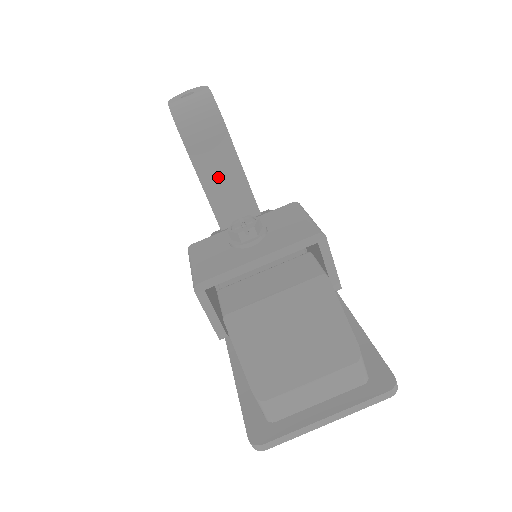
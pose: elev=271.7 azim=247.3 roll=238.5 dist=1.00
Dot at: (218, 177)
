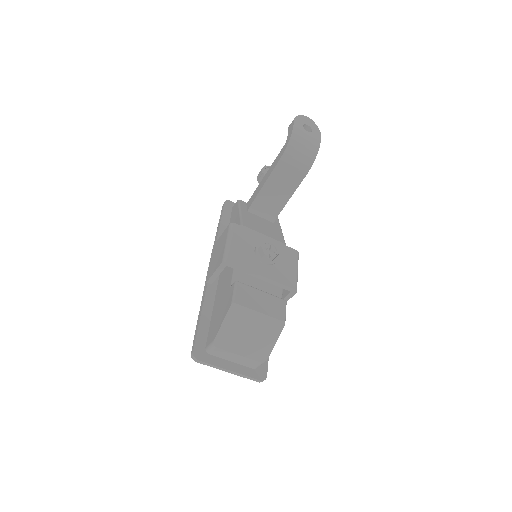
Dot at: (276, 189)
